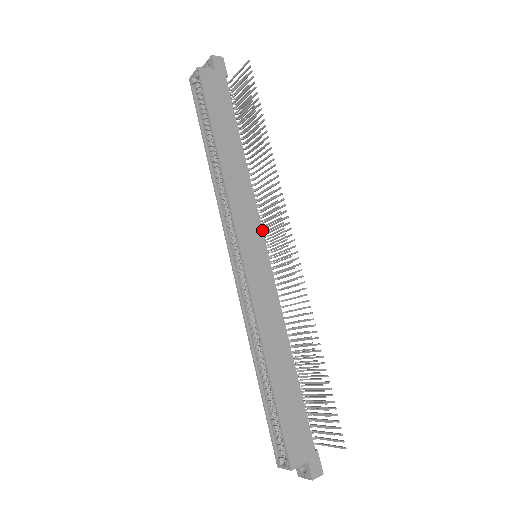
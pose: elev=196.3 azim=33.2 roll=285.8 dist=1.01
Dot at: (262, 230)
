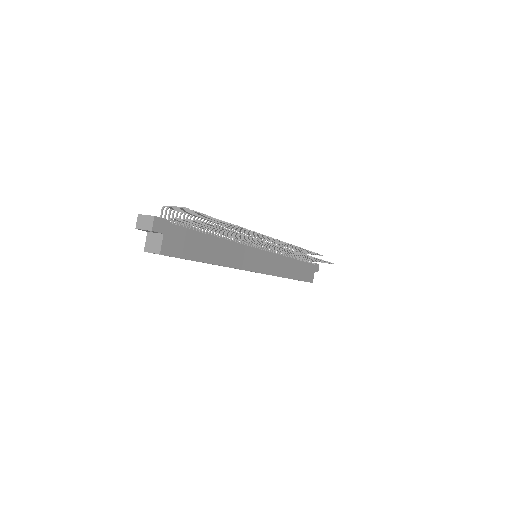
Dot at: (253, 248)
